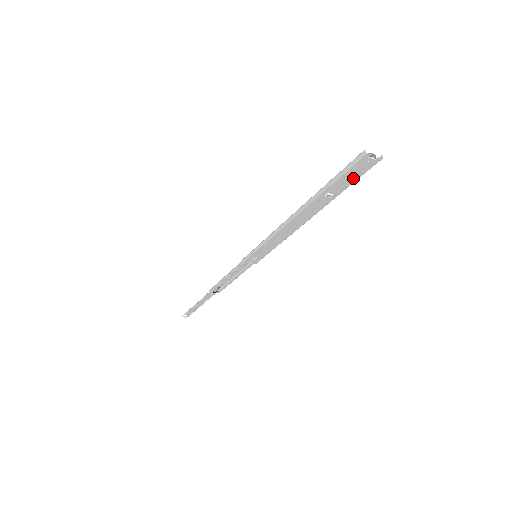
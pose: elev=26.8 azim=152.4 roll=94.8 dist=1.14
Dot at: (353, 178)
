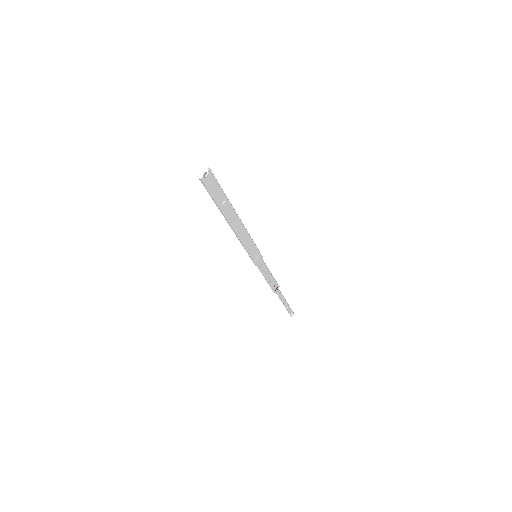
Dot at: (217, 188)
